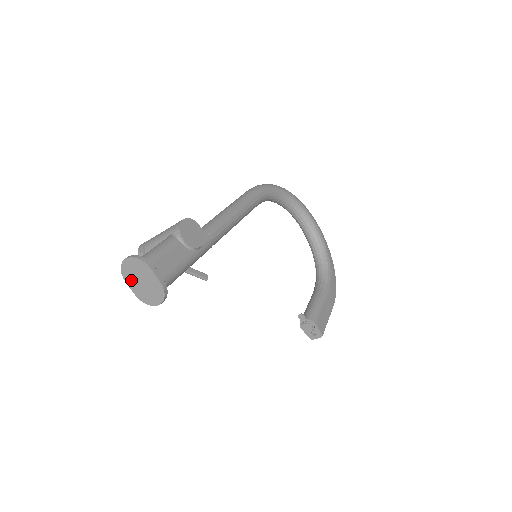
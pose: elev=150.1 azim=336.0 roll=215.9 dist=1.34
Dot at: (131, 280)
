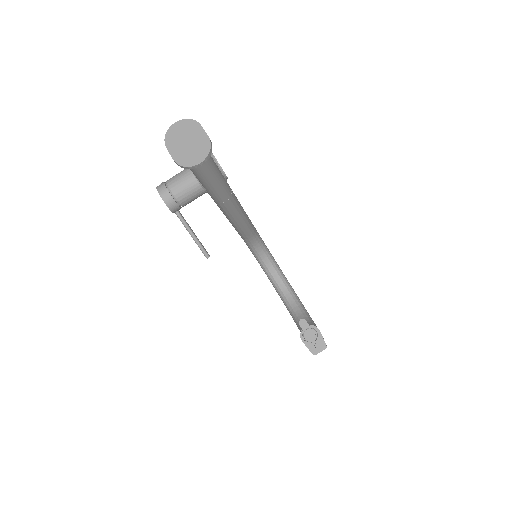
Dot at: (174, 144)
